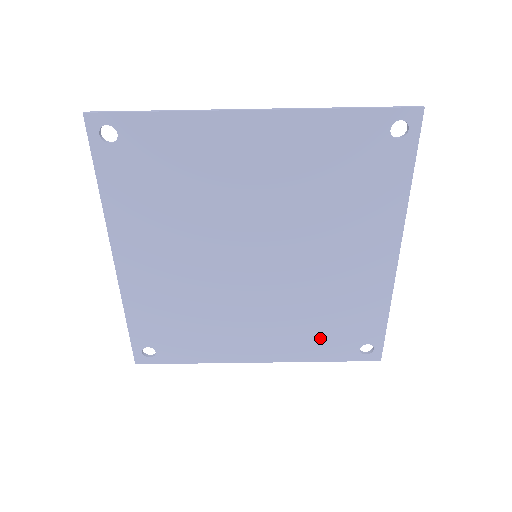
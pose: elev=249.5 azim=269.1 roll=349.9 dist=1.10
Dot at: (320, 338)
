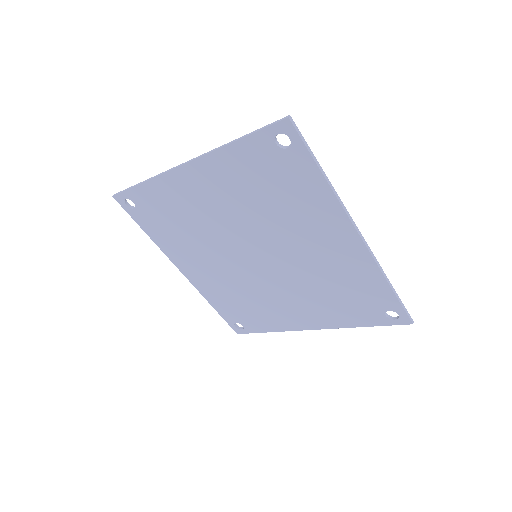
Dot at: (345, 309)
